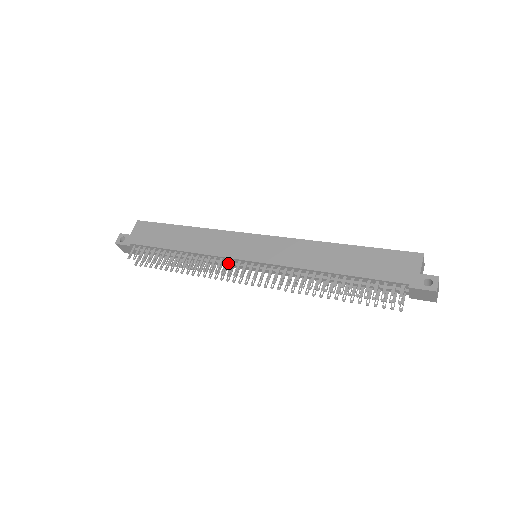
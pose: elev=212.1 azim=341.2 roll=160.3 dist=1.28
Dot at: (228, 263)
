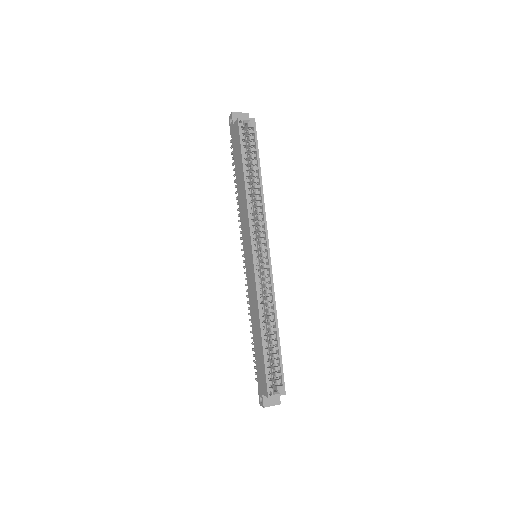
Dot at: occluded
